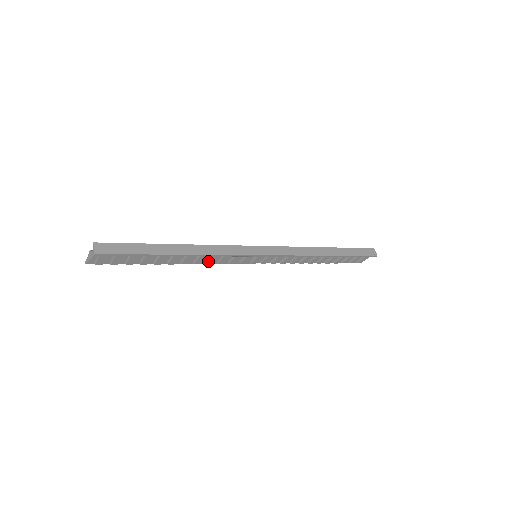
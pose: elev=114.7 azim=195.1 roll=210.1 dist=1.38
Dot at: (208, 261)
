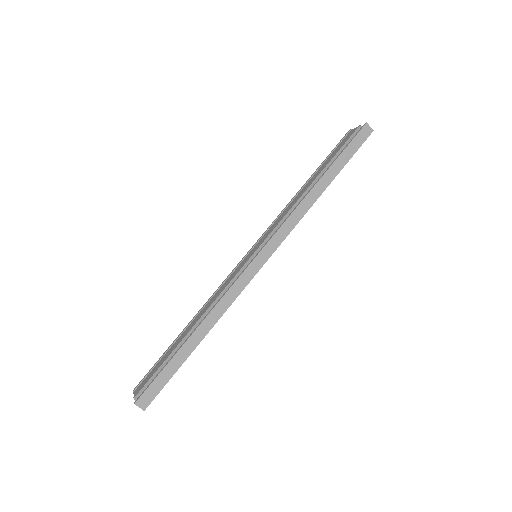
Dot at: occluded
